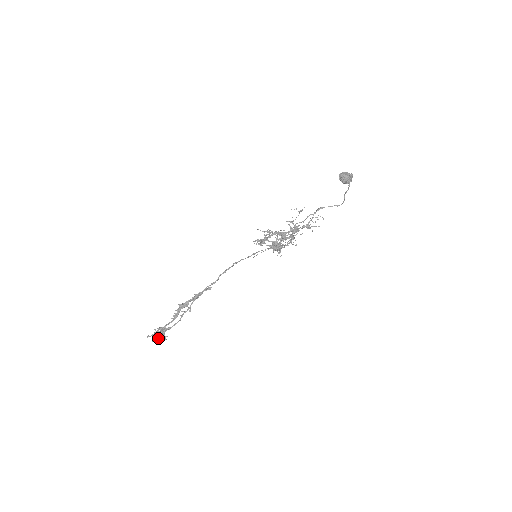
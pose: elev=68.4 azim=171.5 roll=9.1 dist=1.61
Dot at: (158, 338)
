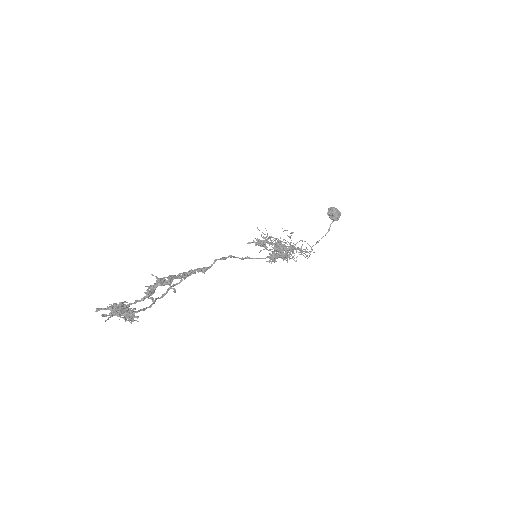
Dot at: (122, 314)
